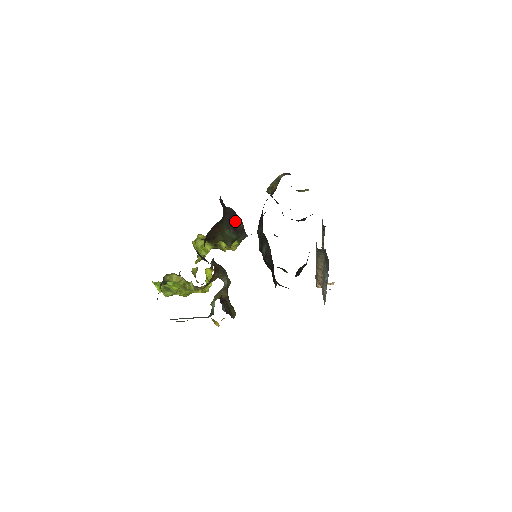
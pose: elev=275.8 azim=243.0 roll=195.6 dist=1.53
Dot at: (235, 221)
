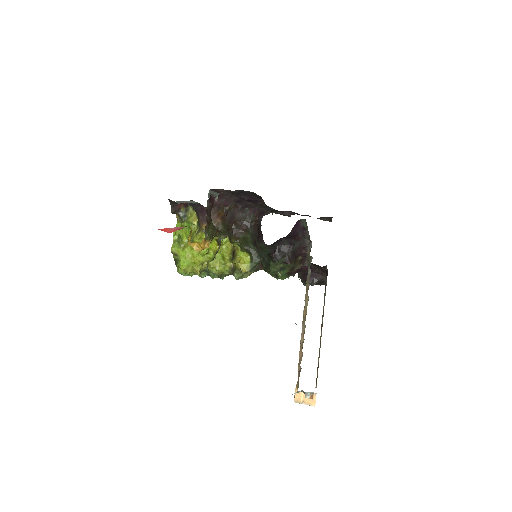
Dot at: occluded
